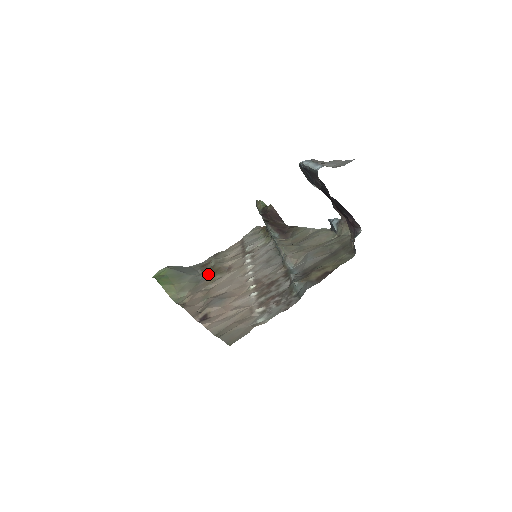
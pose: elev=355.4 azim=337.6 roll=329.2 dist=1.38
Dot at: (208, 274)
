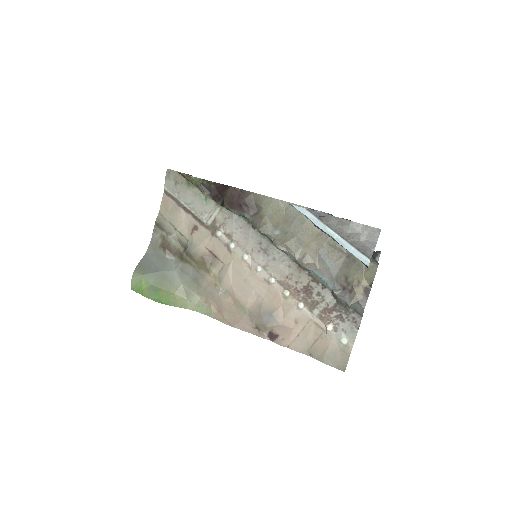
Dot at: (197, 269)
